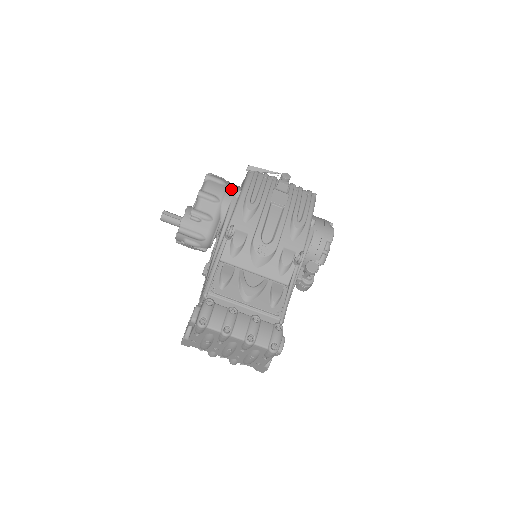
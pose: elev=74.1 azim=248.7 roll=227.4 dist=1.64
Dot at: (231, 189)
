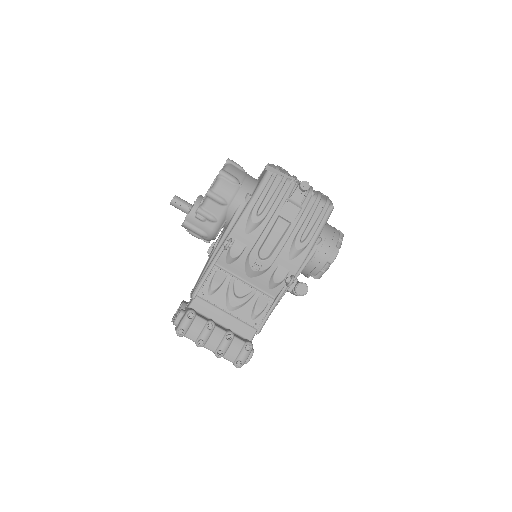
Dot at: (243, 191)
